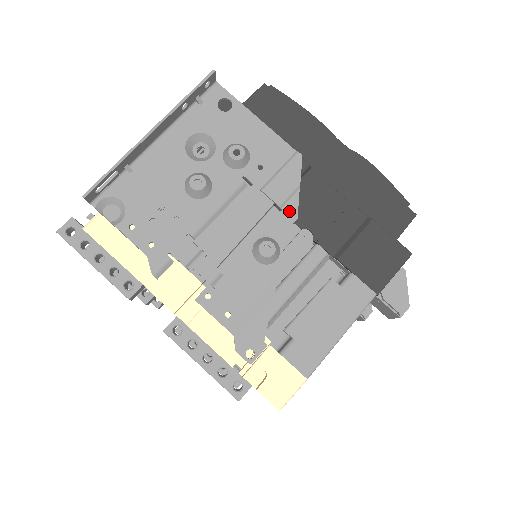
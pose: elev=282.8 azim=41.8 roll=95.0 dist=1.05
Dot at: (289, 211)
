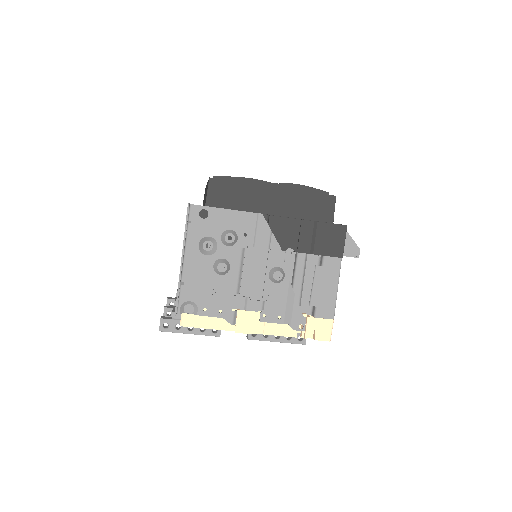
Dot at: (274, 247)
